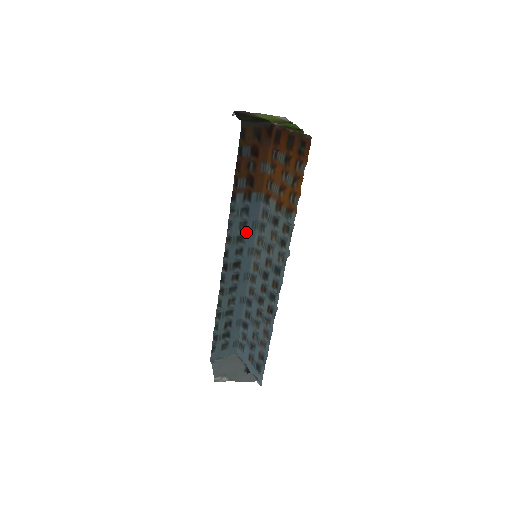
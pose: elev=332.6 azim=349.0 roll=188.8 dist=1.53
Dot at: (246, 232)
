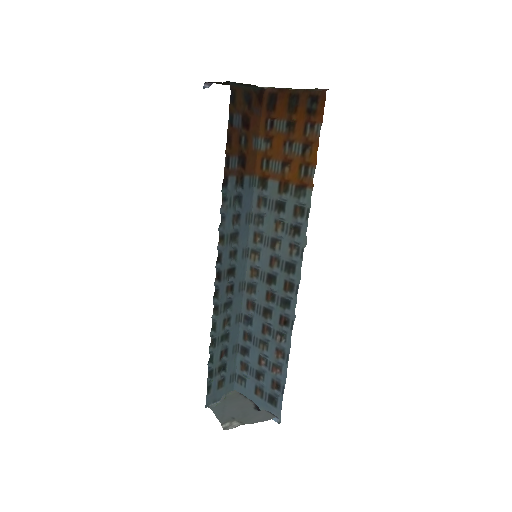
Dot at: (239, 228)
